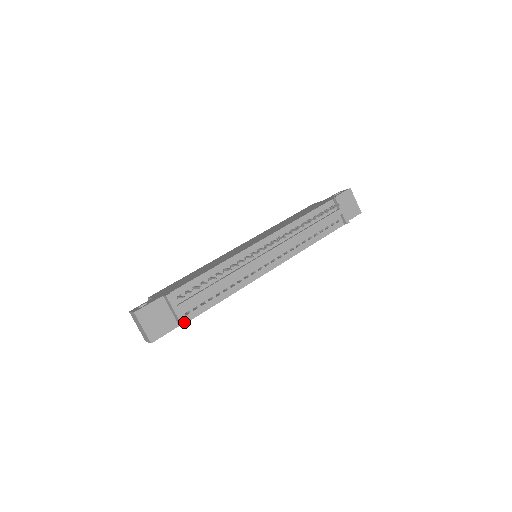
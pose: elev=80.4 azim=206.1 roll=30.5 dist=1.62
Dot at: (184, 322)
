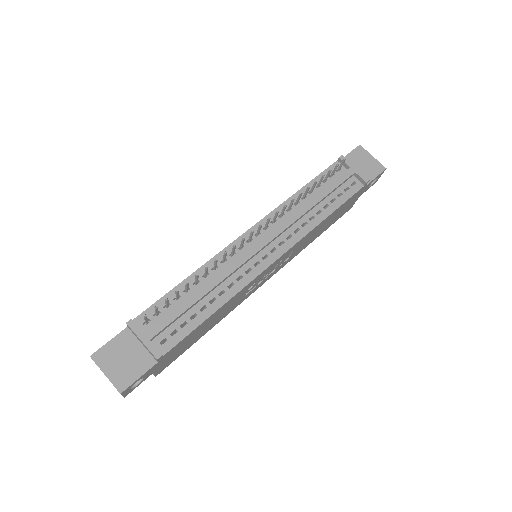
Dot at: (158, 353)
